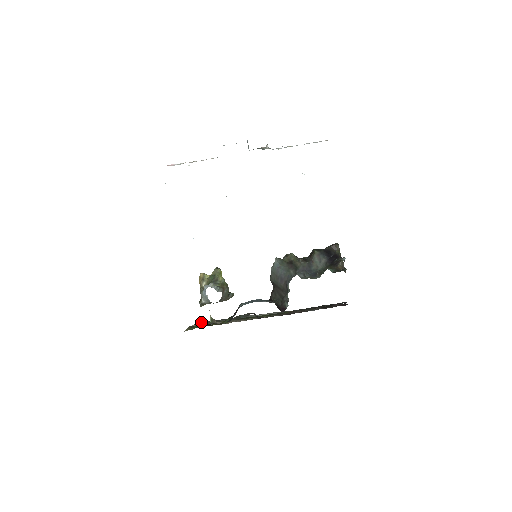
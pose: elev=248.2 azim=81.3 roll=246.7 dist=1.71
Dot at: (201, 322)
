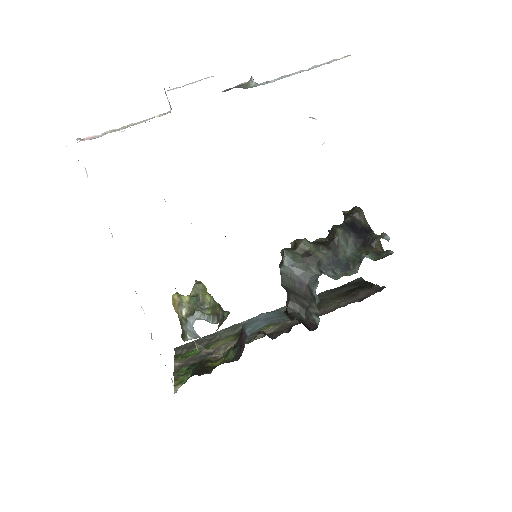
Dot at: occluded
